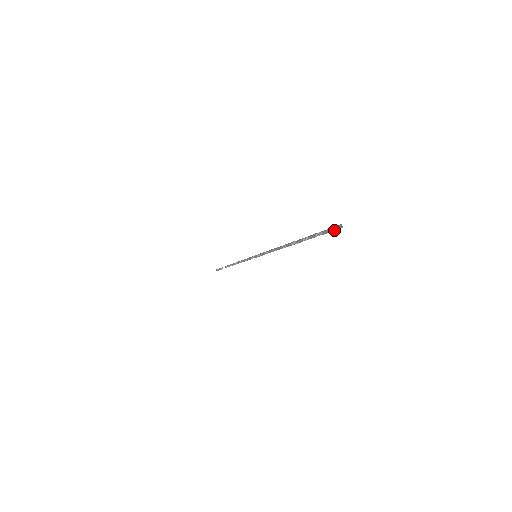
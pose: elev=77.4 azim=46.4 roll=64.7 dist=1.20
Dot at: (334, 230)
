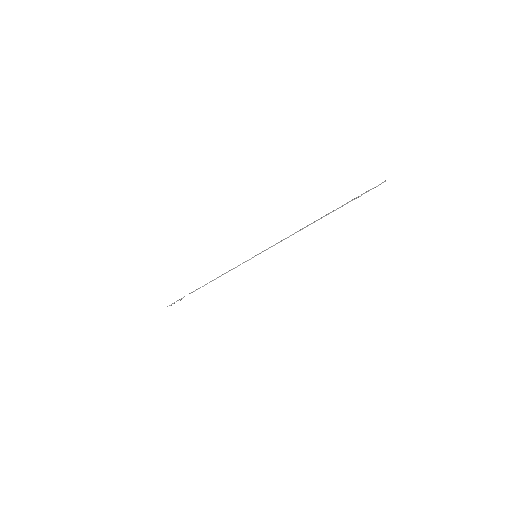
Dot at: occluded
